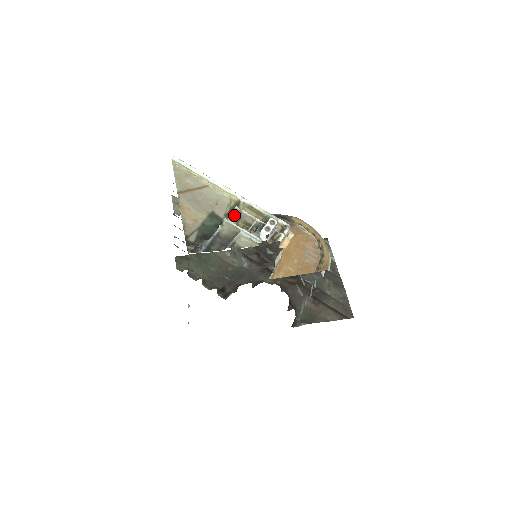
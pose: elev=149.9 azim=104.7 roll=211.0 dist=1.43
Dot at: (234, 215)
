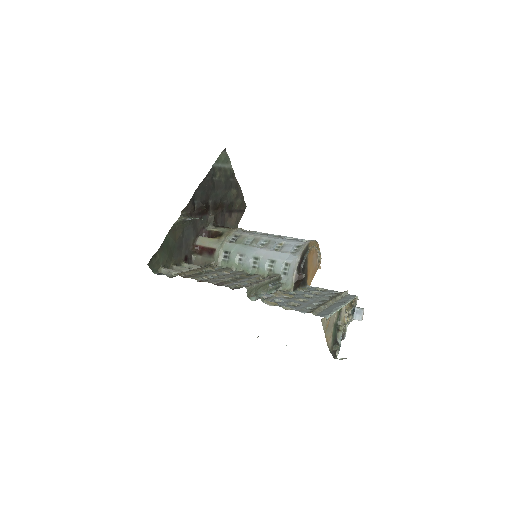
Dot at: (344, 317)
